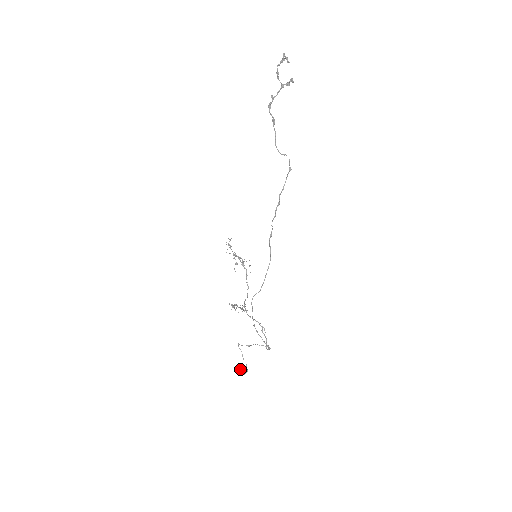
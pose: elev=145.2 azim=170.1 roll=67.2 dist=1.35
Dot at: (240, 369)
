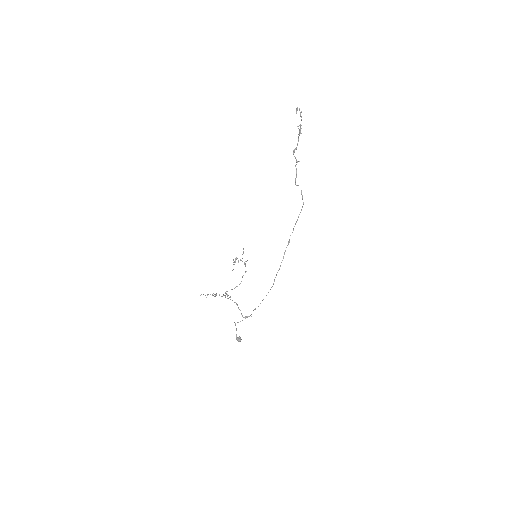
Dot at: (238, 340)
